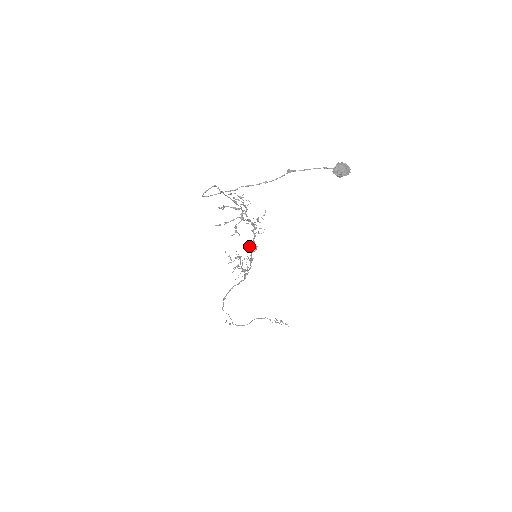
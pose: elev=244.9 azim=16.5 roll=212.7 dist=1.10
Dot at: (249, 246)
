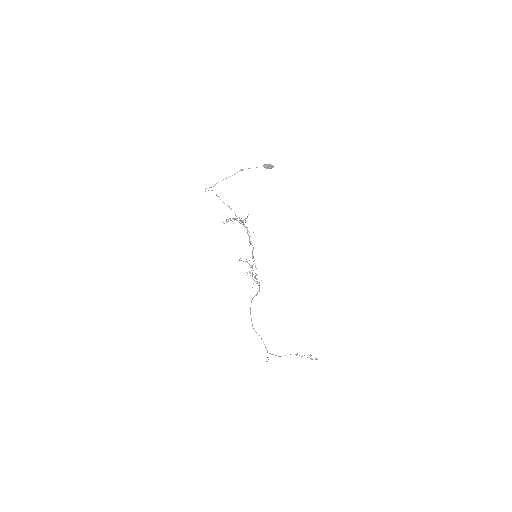
Dot at: occluded
